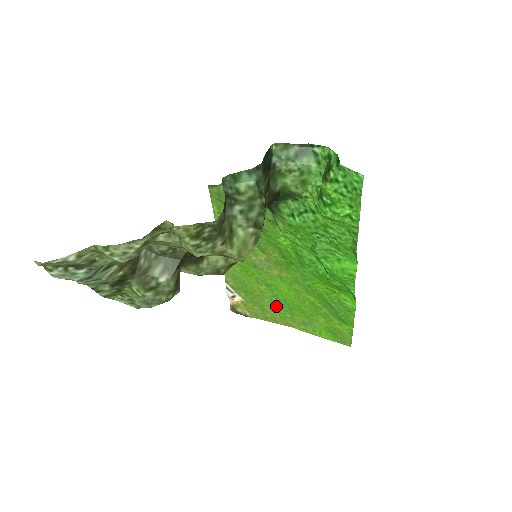
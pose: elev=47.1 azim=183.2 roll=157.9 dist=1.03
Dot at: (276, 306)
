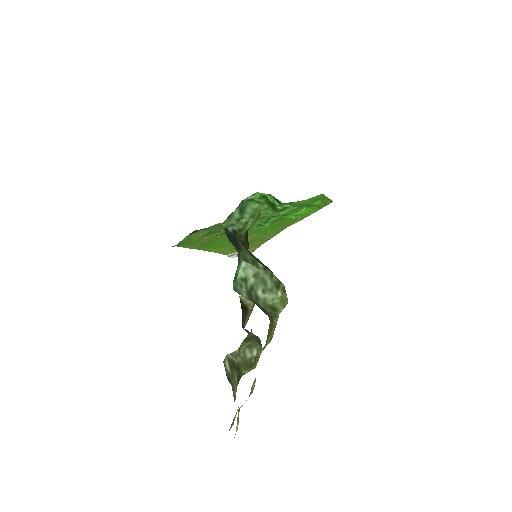
Dot at: (269, 232)
